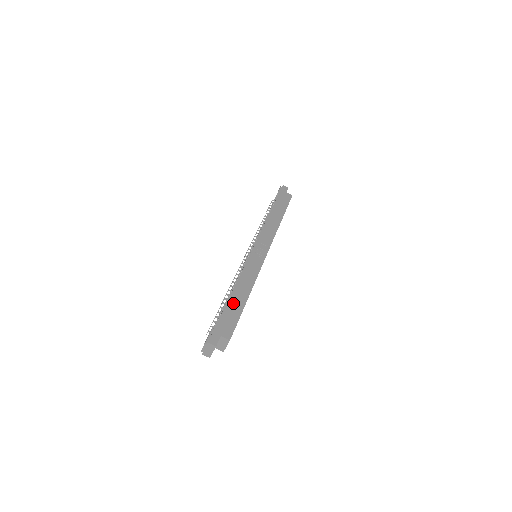
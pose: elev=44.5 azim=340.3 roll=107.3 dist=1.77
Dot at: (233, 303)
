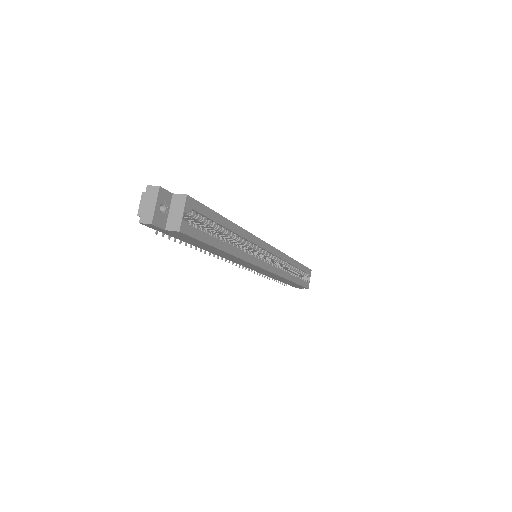
Dot at: occluded
